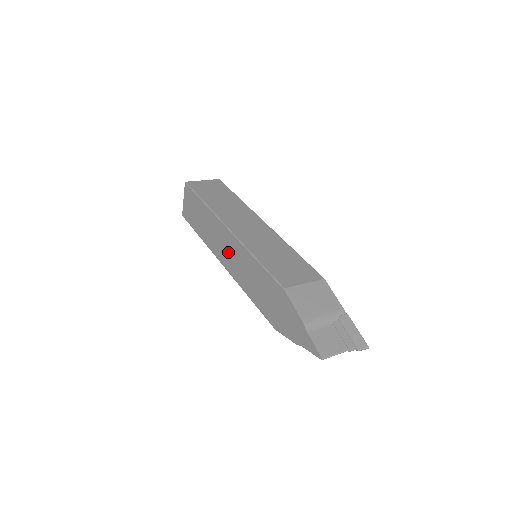
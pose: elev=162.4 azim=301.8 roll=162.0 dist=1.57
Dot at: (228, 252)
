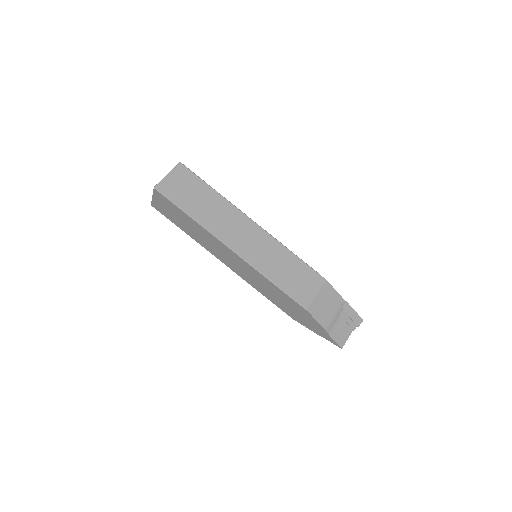
Dot at: (233, 262)
